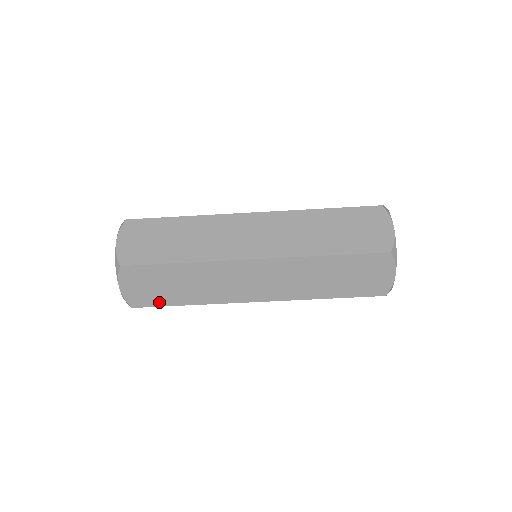
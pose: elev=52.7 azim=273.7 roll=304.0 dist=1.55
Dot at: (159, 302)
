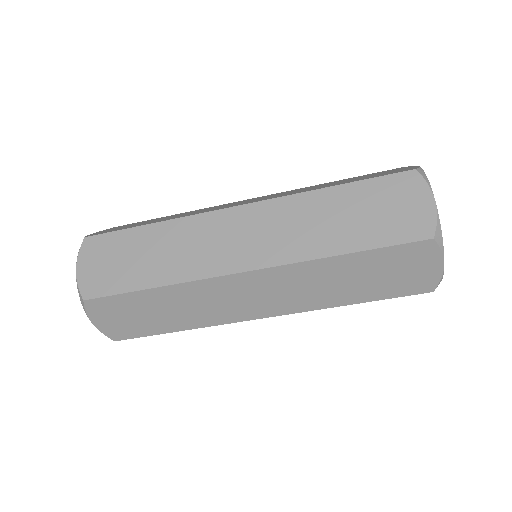
Dot at: (144, 332)
